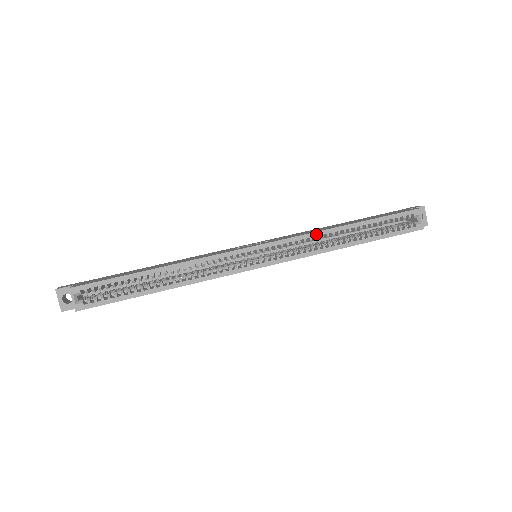
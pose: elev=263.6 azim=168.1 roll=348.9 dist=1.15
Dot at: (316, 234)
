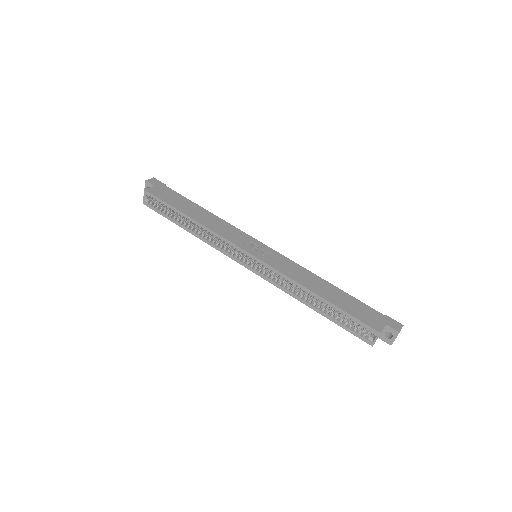
Dot at: (292, 281)
